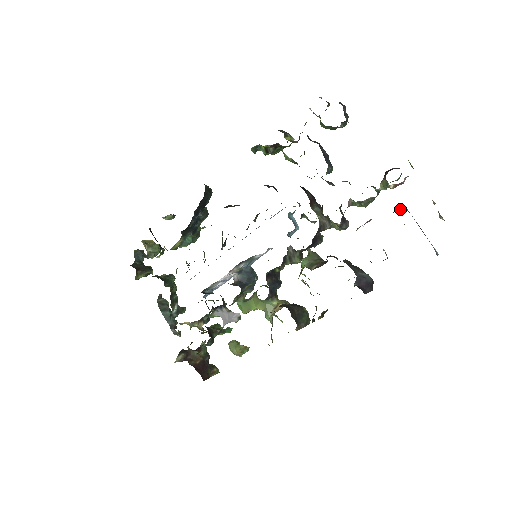
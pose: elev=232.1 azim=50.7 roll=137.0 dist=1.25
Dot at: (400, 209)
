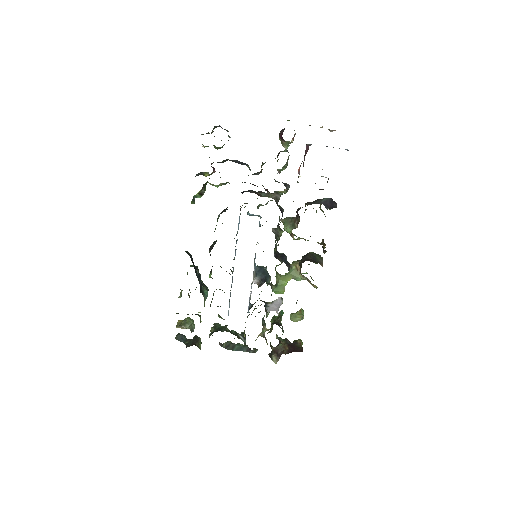
Dot at: (308, 148)
